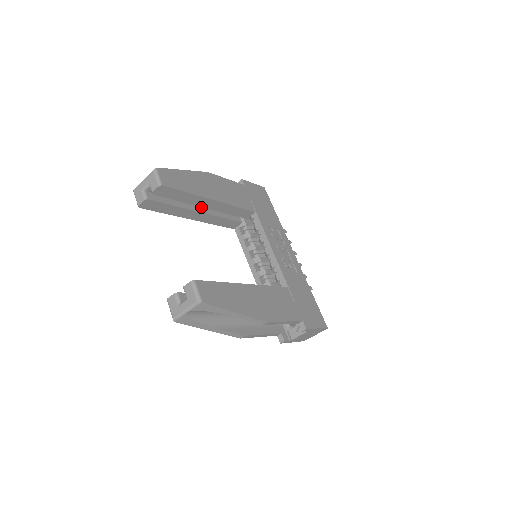
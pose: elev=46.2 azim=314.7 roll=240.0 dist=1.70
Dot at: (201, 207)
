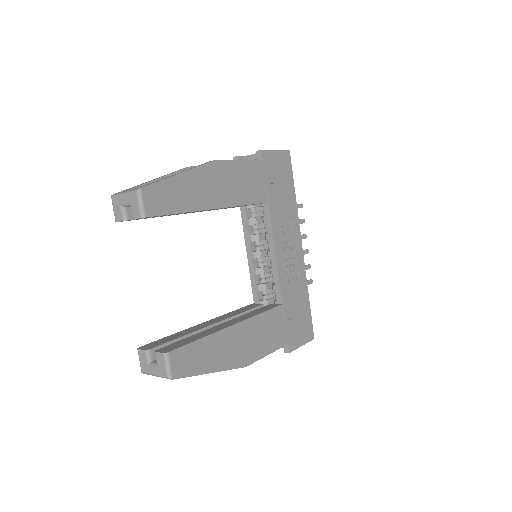
Dot at: occluded
